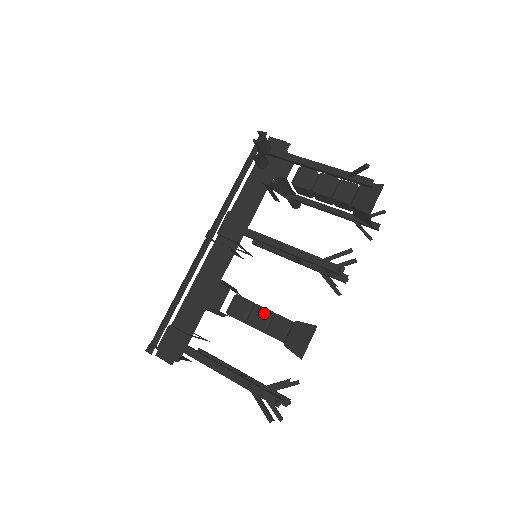
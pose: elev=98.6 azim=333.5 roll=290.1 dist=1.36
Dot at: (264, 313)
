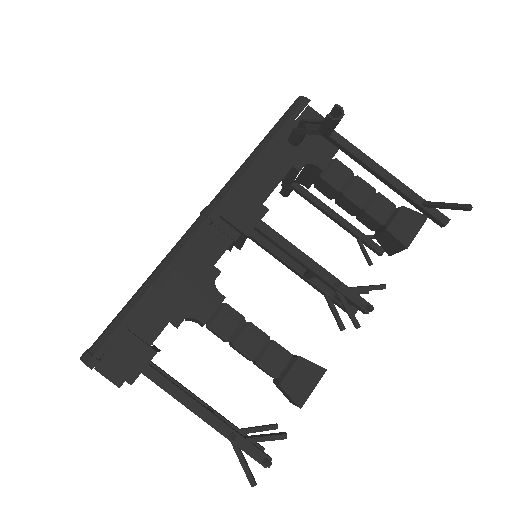
Dot at: (259, 337)
